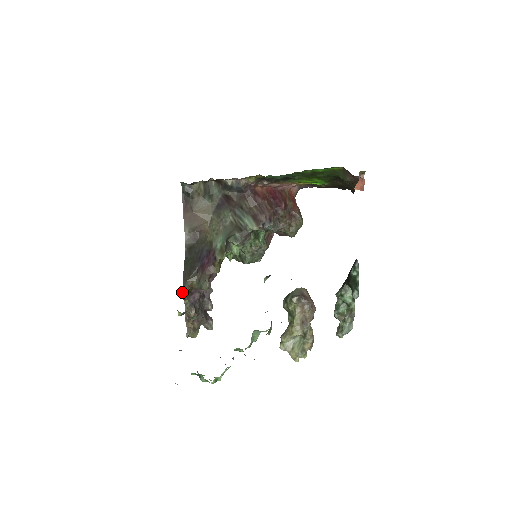
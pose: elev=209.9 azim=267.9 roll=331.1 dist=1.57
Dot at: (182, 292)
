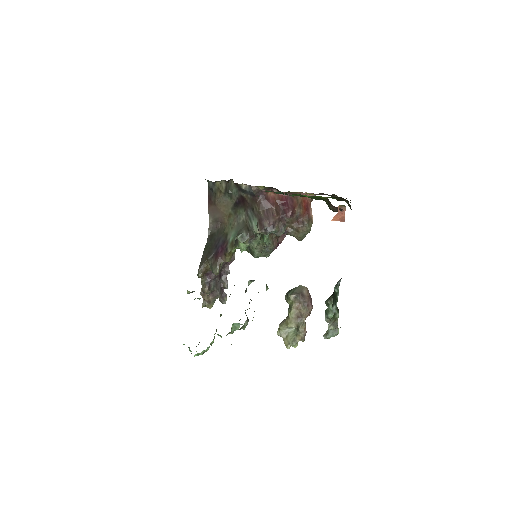
Dot at: occluded
